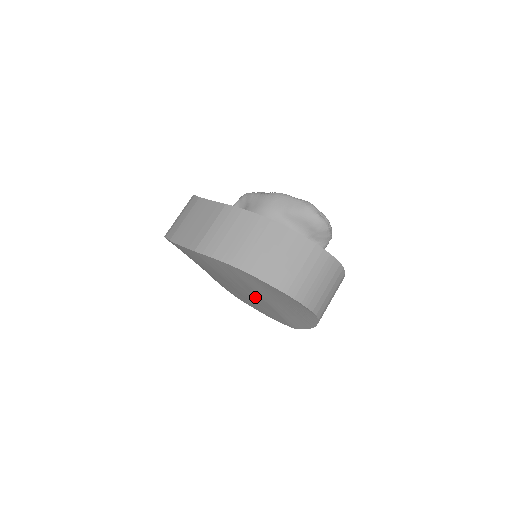
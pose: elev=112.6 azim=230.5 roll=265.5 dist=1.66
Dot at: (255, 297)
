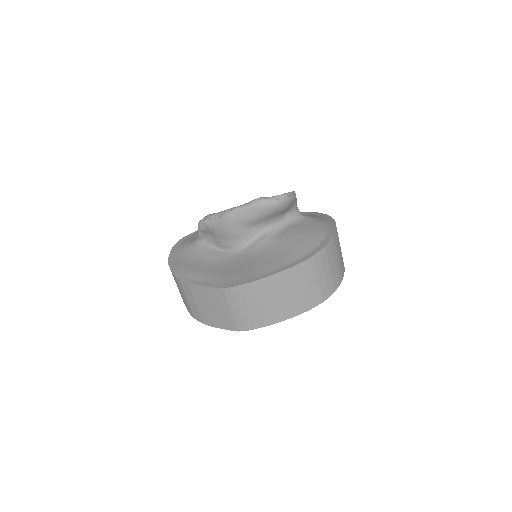
Dot at: occluded
